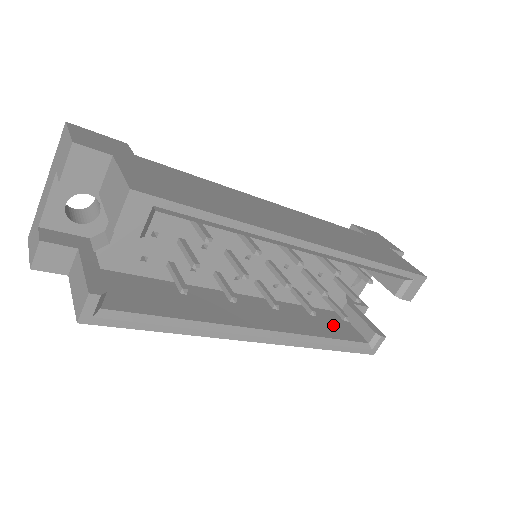
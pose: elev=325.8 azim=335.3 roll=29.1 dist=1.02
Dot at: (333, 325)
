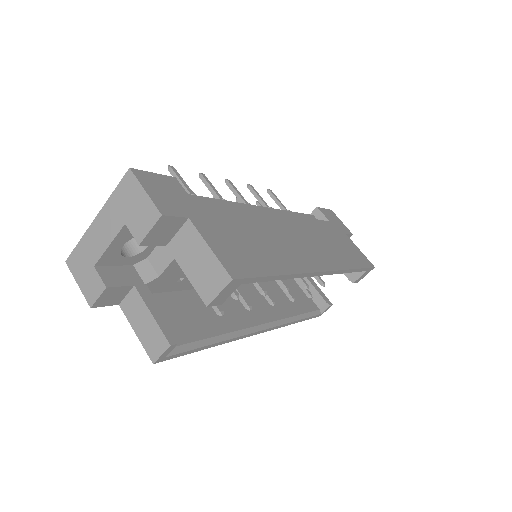
Dot at: (297, 297)
